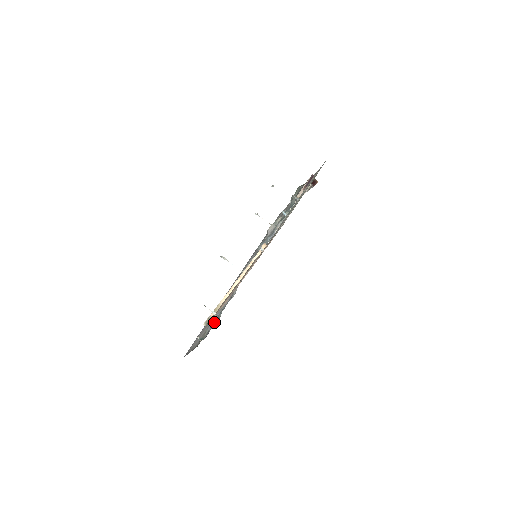
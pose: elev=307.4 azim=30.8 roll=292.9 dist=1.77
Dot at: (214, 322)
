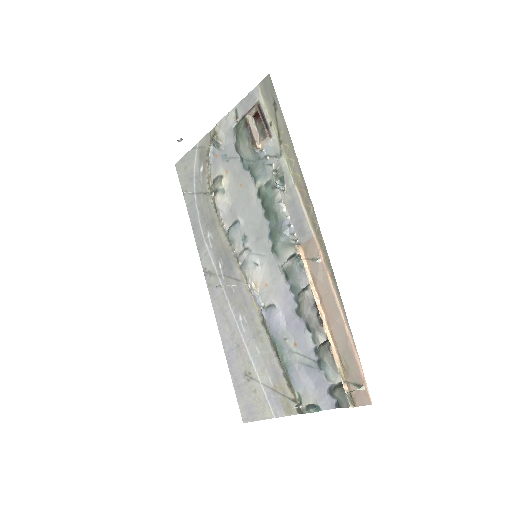
Dot at: (311, 380)
